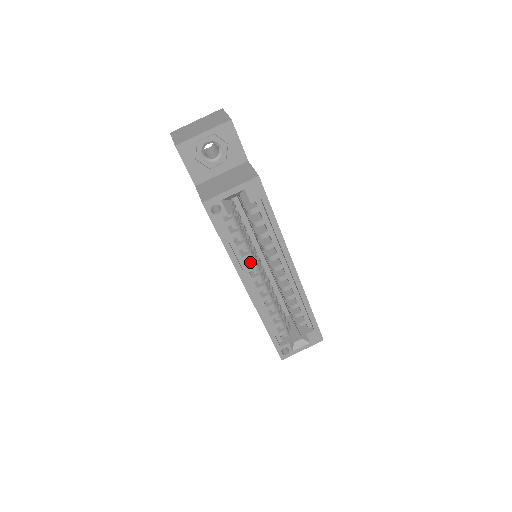
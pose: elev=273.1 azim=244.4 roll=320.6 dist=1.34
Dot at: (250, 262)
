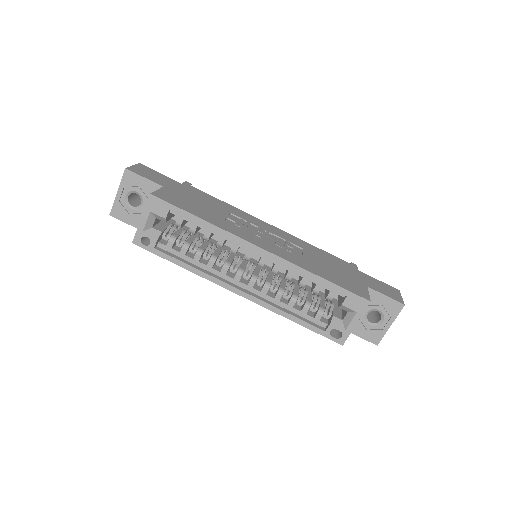
Dot at: (220, 266)
